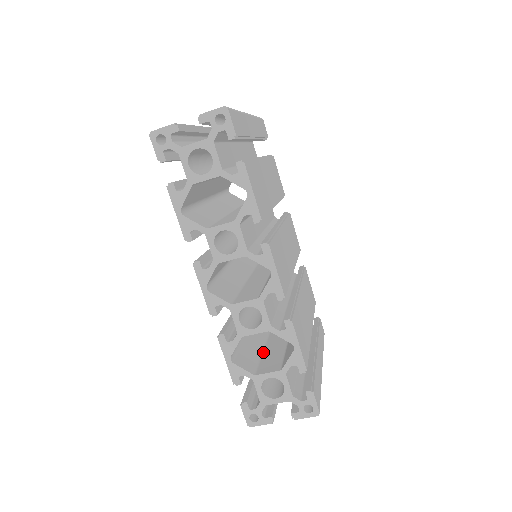
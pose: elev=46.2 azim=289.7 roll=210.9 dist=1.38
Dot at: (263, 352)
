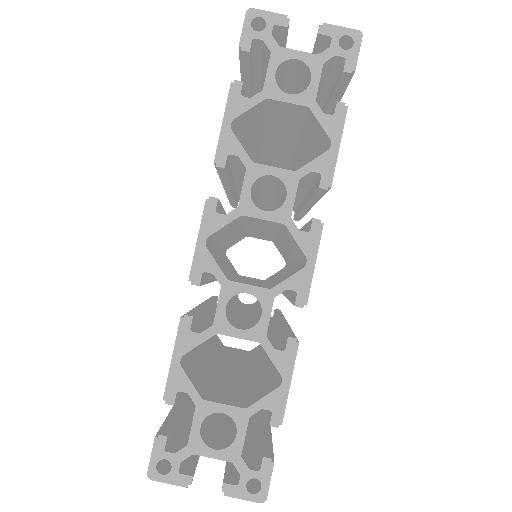
Dot at: (212, 379)
